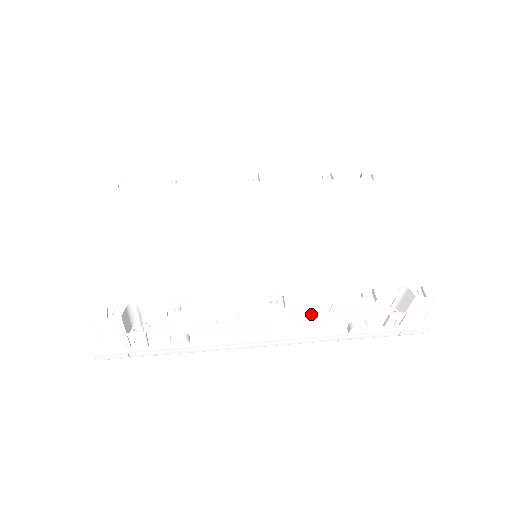
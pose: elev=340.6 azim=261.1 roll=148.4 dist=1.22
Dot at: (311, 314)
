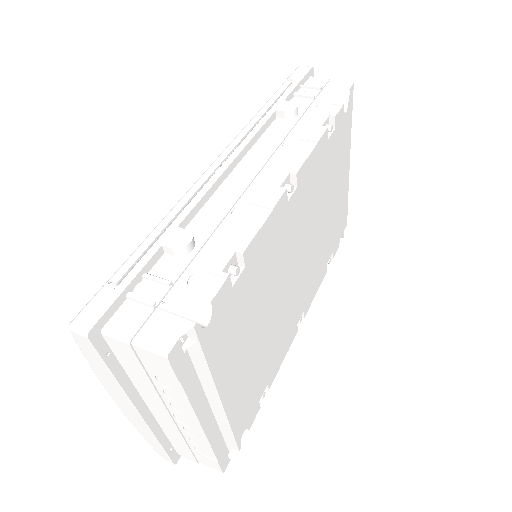
Dot at: occluded
